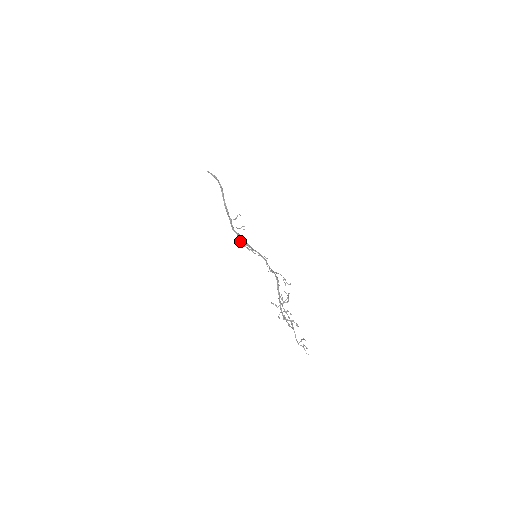
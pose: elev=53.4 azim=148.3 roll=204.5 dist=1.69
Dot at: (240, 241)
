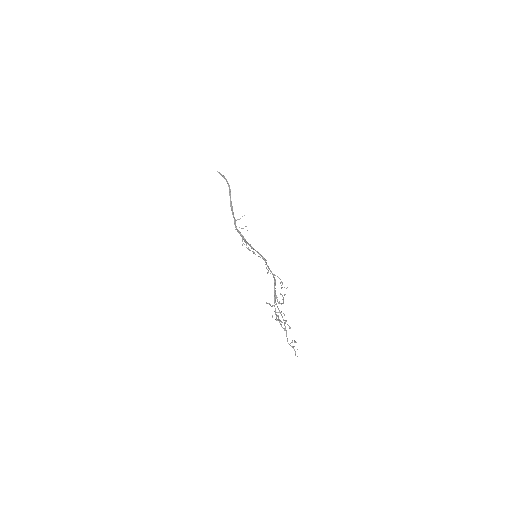
Dot at: (242, 241)
